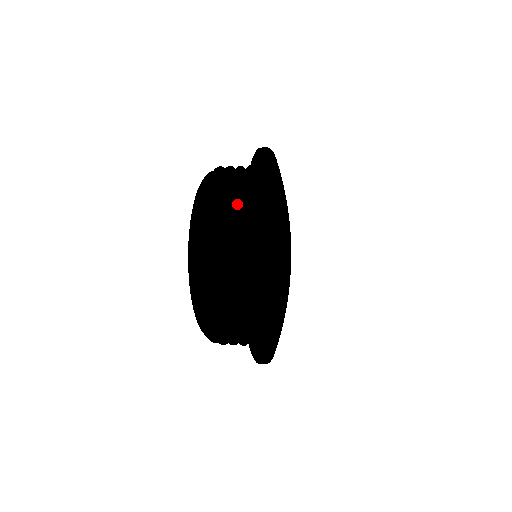
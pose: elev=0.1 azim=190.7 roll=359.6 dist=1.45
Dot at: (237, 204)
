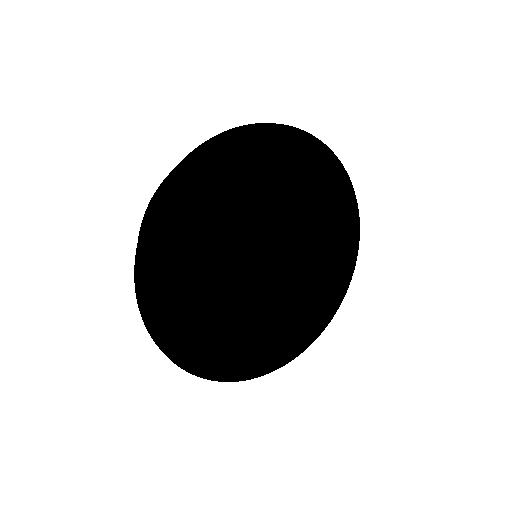
Dot at: occluded
